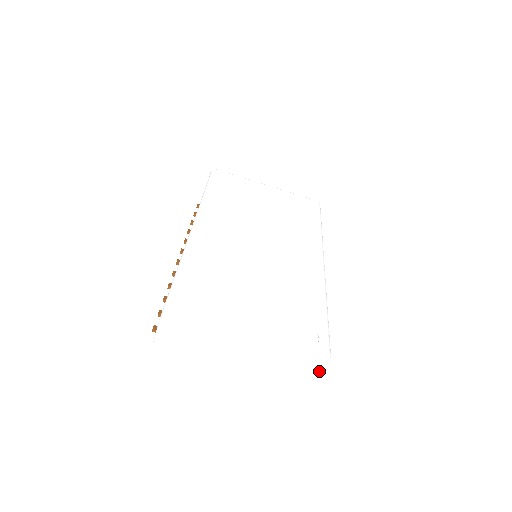
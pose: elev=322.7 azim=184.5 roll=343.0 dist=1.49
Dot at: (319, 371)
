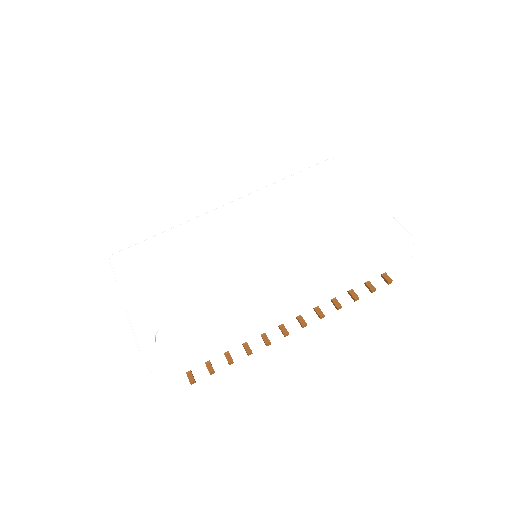
Dot at: (158, 372)
